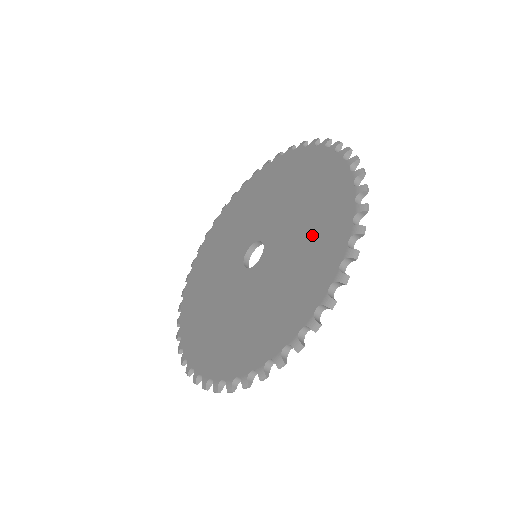
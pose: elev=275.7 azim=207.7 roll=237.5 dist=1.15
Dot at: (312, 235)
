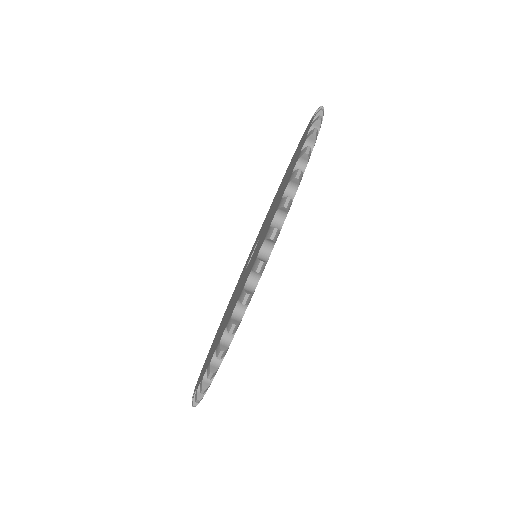
Dot at: (284, 184)
